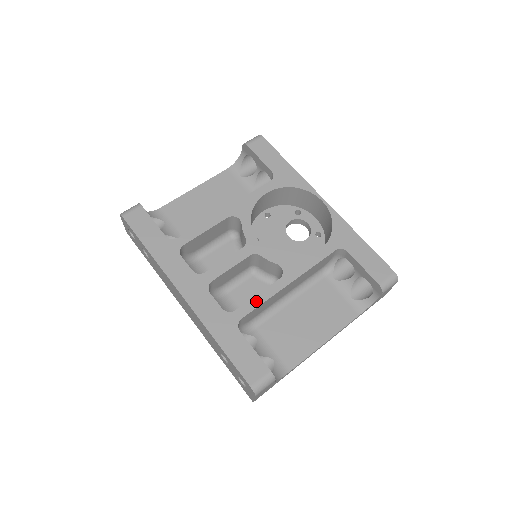
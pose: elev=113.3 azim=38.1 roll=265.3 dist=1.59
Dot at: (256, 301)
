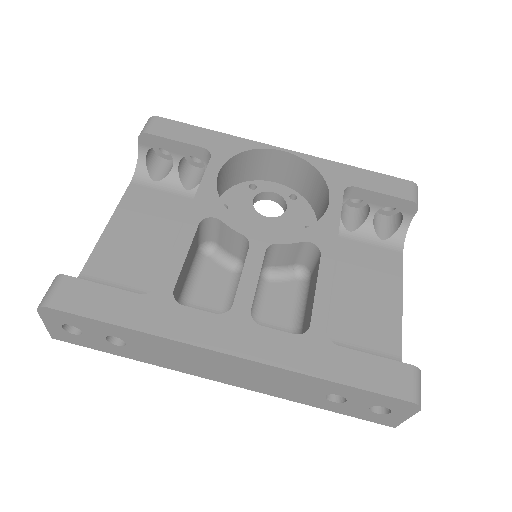
Dot at: (321, 297)
